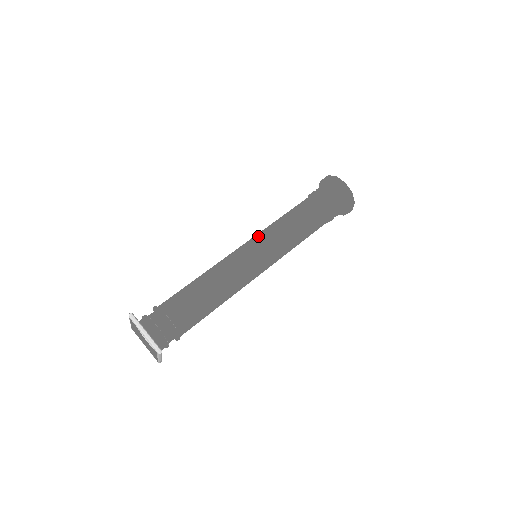
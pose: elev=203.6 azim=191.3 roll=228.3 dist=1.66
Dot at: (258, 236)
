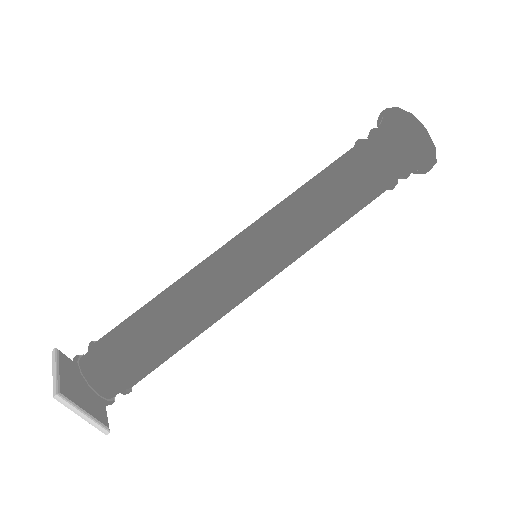
Dot at: (268, 239)
